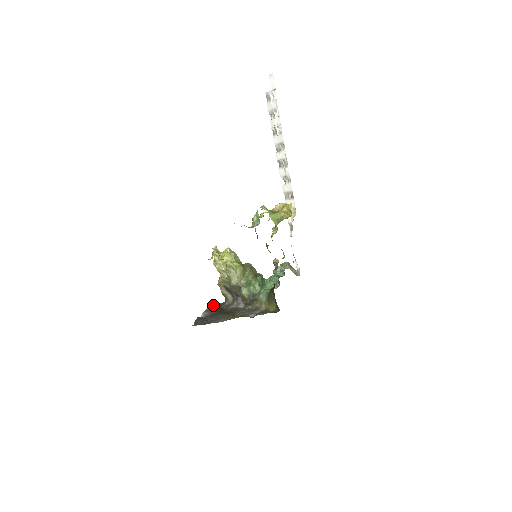
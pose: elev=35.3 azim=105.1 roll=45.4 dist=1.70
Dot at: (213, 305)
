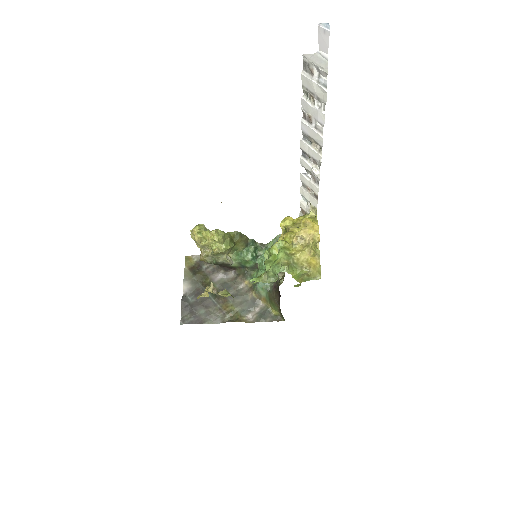
Dot at: (191, 260)
